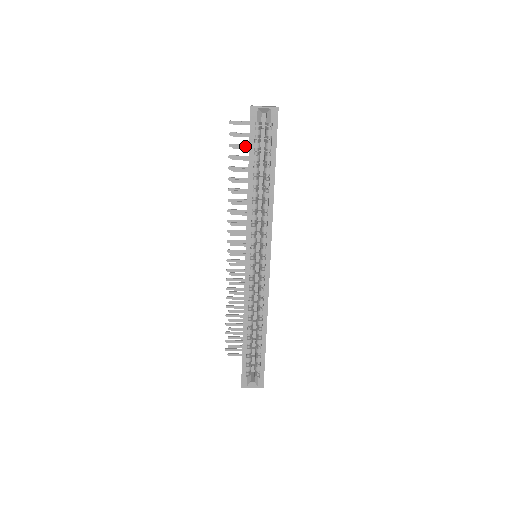
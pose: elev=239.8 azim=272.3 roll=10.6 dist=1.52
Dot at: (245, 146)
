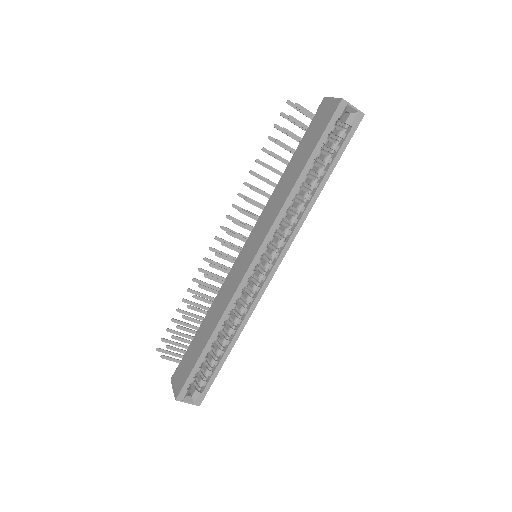
Dot at: (295, 135)
